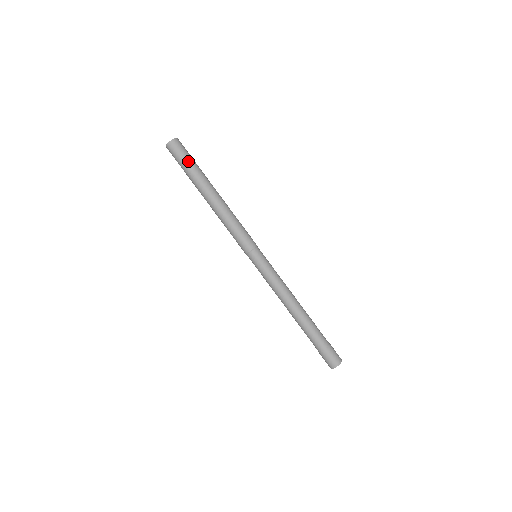
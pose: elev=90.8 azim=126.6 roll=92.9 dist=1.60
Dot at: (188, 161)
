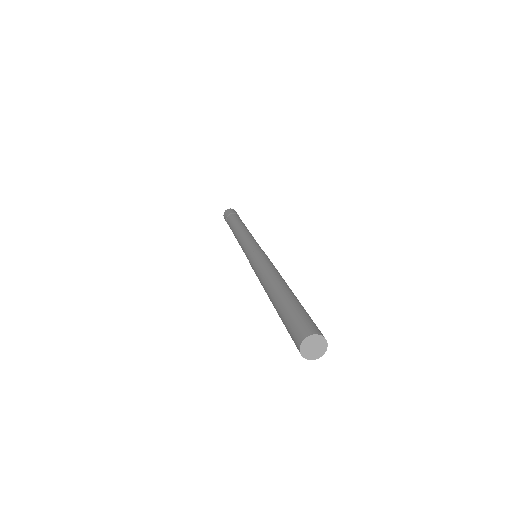
Dot at: occluded
